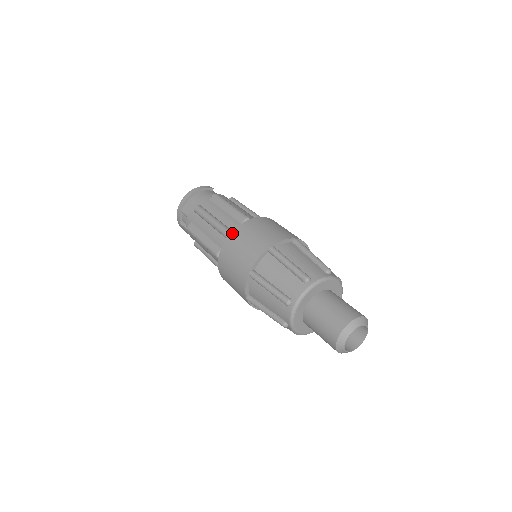
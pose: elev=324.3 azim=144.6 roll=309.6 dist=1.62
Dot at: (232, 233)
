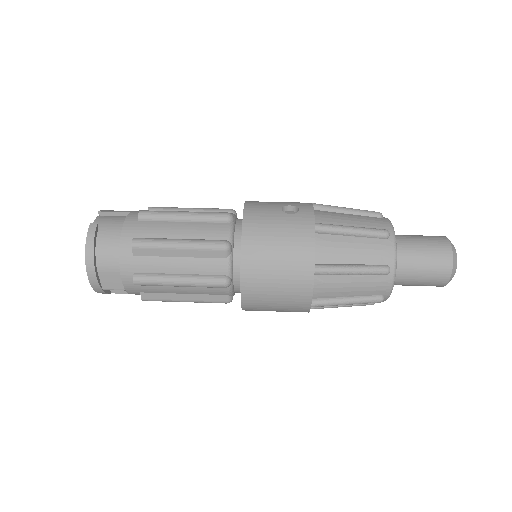
Dot at: (243, 287)
